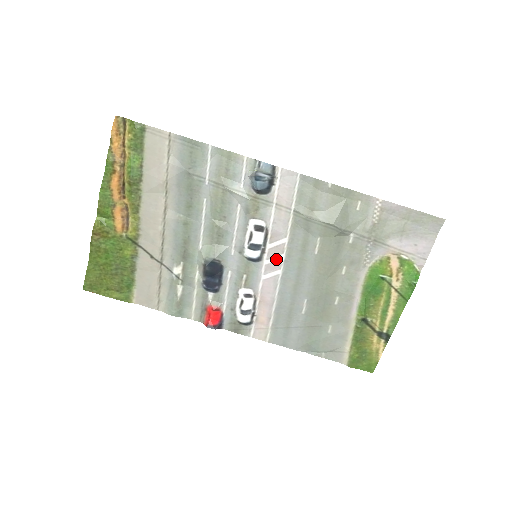
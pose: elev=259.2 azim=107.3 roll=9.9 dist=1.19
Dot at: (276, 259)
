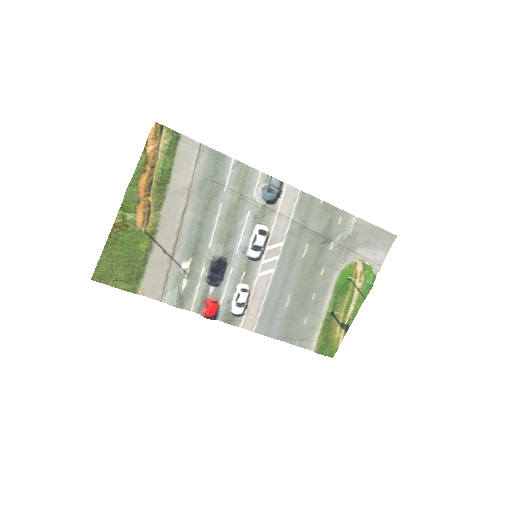
Dot at: (272, 259)
